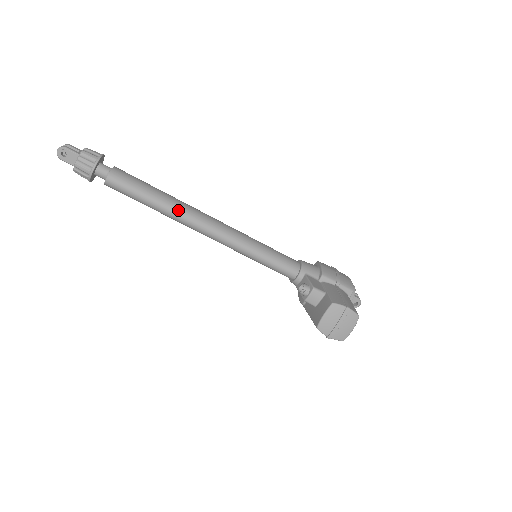
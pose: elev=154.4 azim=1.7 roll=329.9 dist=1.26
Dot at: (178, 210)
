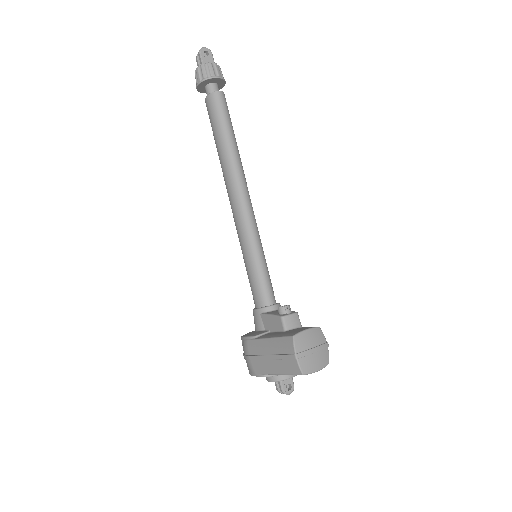
Dot at: (240, 162)
